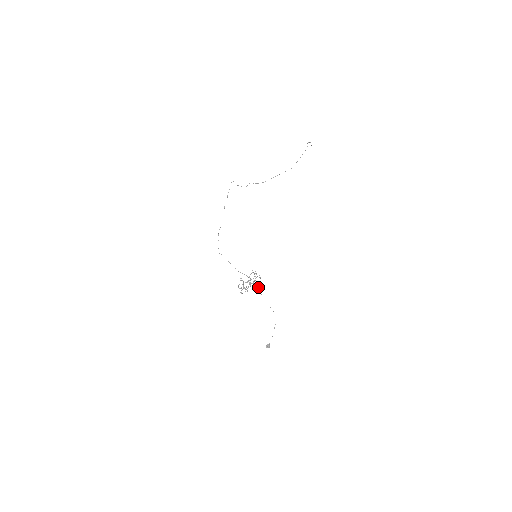
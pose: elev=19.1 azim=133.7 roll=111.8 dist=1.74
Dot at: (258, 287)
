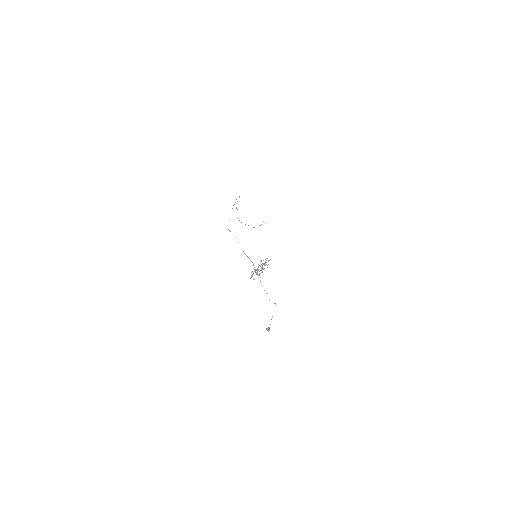
Dot at: occluded
